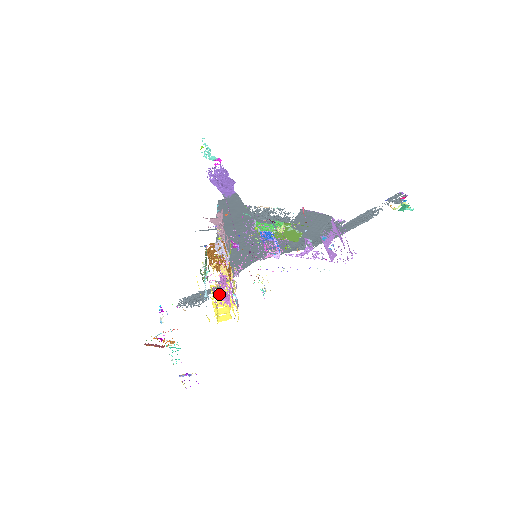
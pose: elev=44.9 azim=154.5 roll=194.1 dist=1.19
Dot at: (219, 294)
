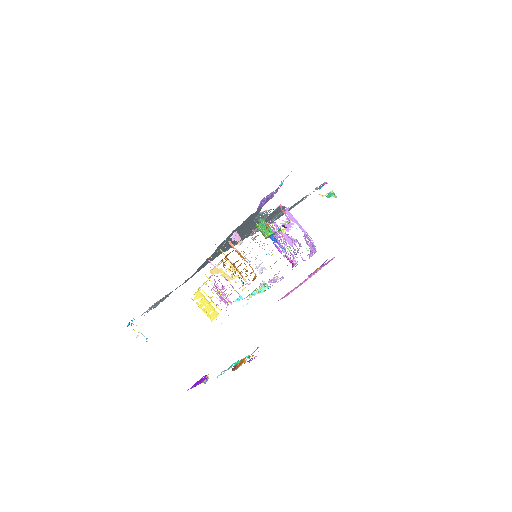
Dot at: occluded
